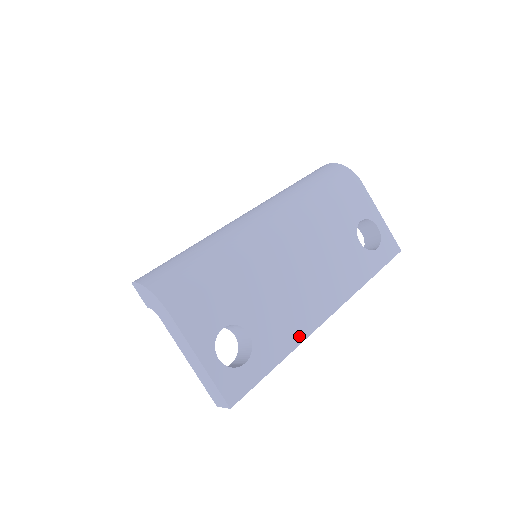
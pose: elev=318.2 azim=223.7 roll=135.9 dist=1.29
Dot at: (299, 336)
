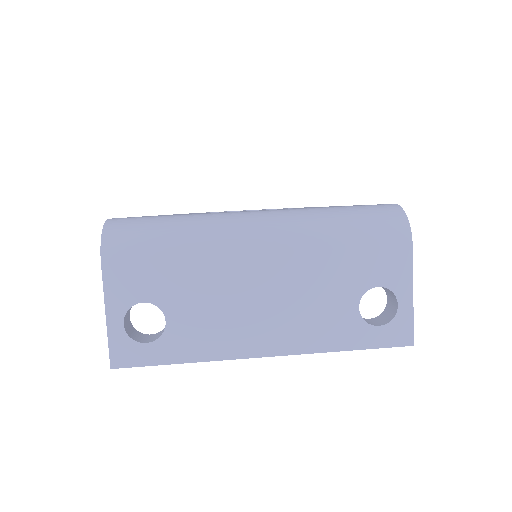
Dot at: (218, 353)
